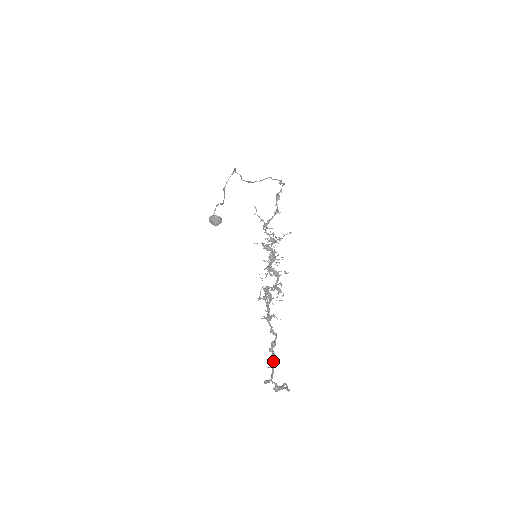
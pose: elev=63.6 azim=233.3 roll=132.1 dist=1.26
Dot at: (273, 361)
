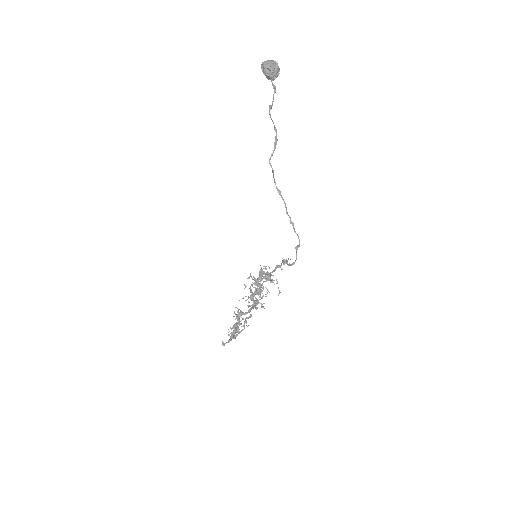
Dot at: (231, 337)
